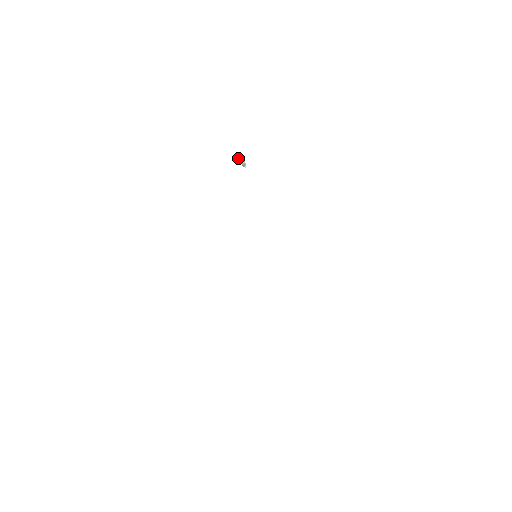
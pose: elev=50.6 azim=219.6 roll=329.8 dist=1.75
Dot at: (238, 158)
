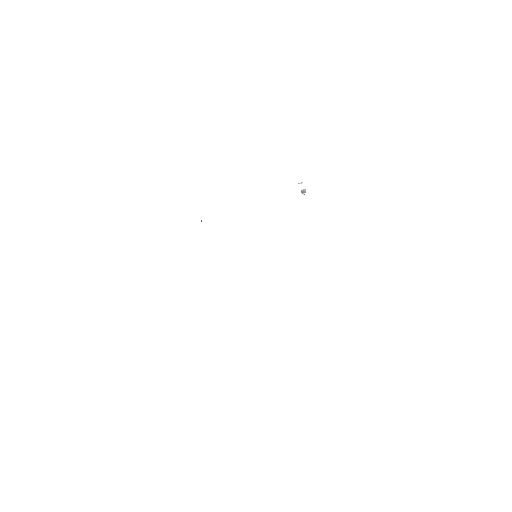
Dot at: occluded
